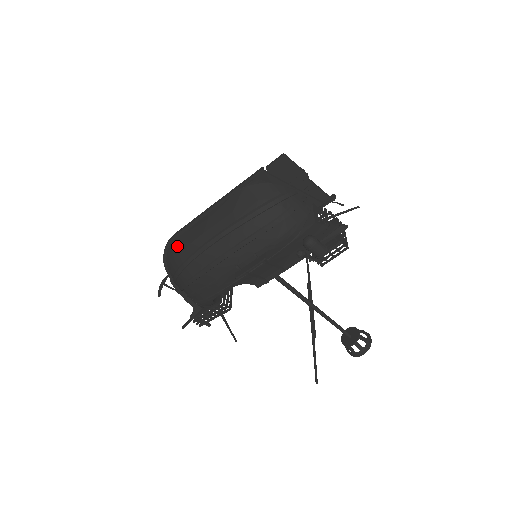
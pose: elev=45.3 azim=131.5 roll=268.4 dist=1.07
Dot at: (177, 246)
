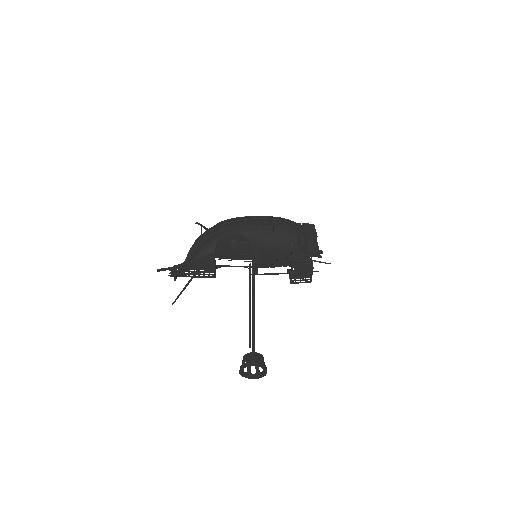
Dot at: occluded
